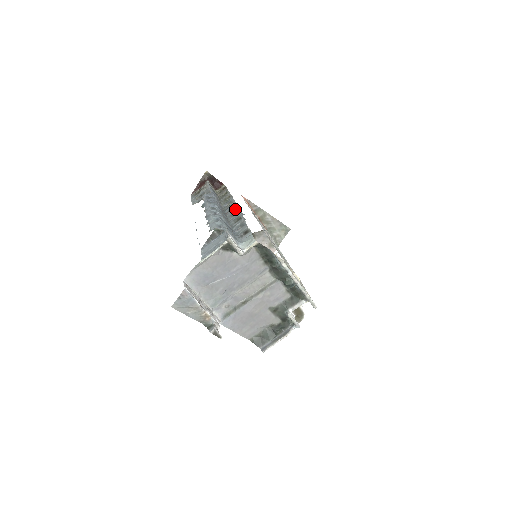
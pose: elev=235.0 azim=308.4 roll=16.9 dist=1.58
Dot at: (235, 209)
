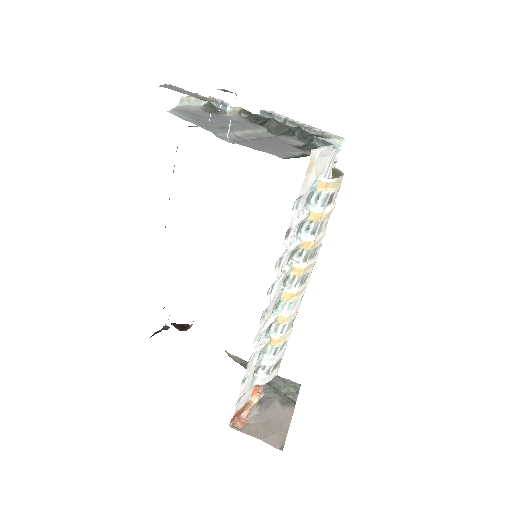
Dot at: occluded
